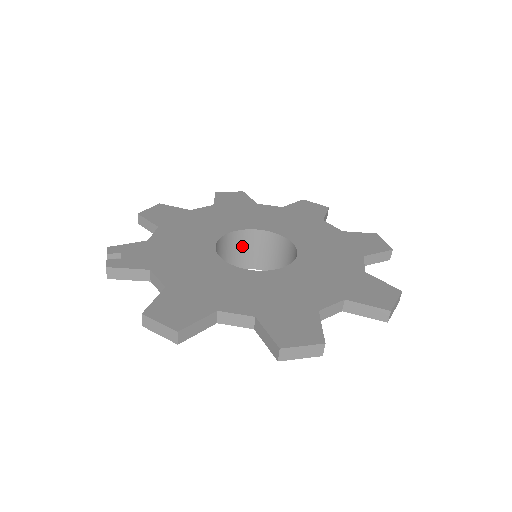
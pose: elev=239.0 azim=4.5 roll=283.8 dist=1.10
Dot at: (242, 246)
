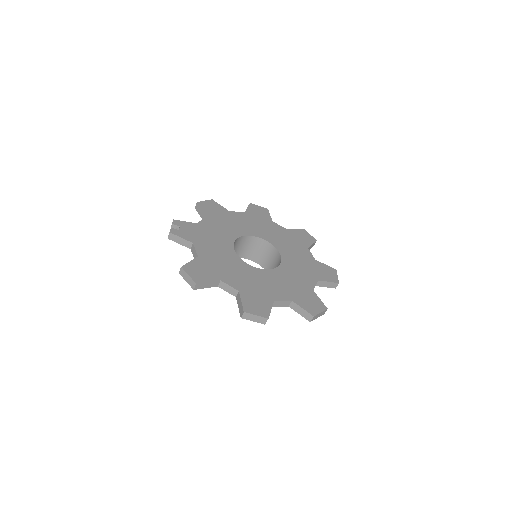
Dot at: (251, 246)
